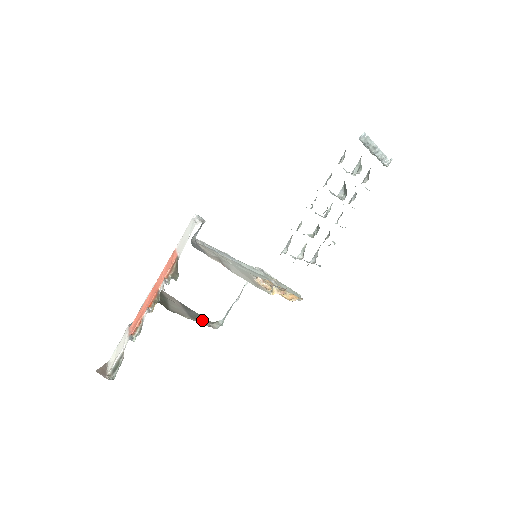
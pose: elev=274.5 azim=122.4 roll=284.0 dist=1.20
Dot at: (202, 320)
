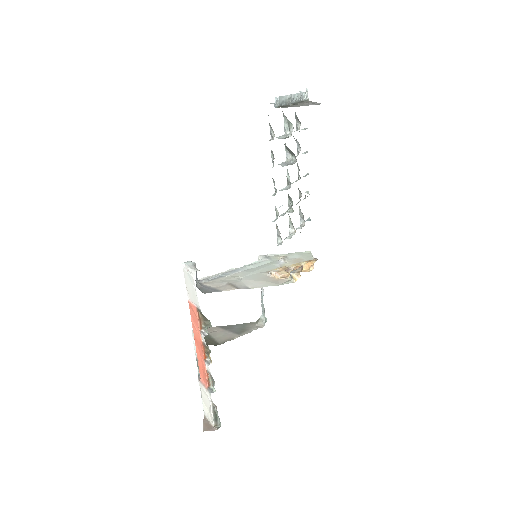
Dot at: (248, 328)
